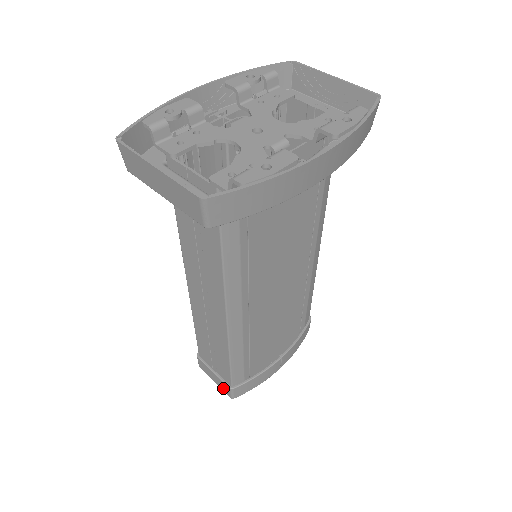
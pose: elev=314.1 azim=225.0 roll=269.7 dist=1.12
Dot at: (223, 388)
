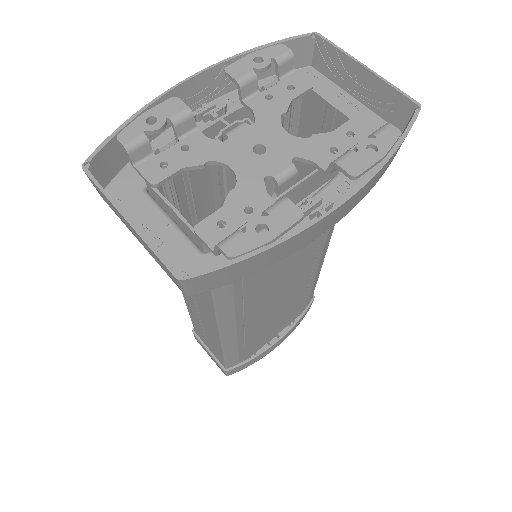
Dot at: (218, 365)
